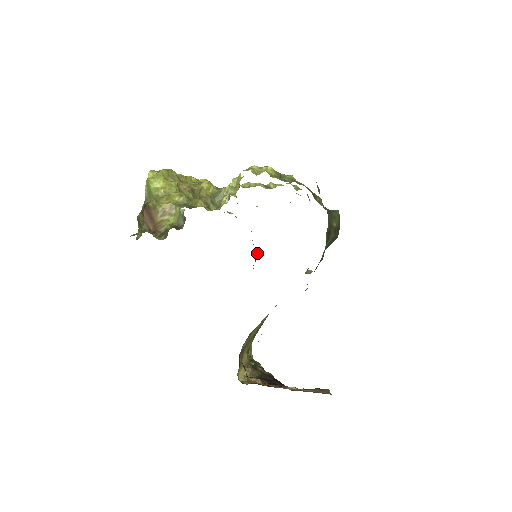
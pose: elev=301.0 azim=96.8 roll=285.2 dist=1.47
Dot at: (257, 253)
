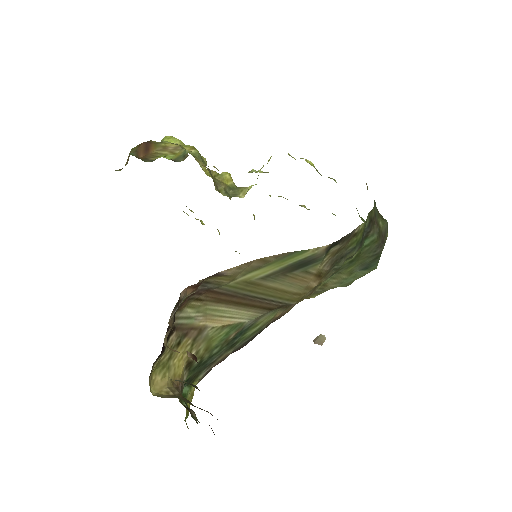
Dot at: occluded
